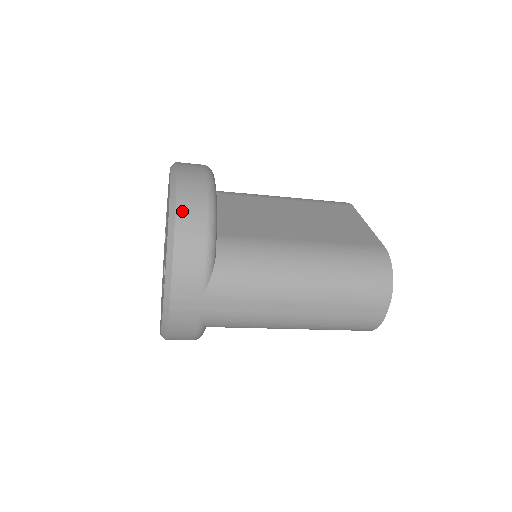
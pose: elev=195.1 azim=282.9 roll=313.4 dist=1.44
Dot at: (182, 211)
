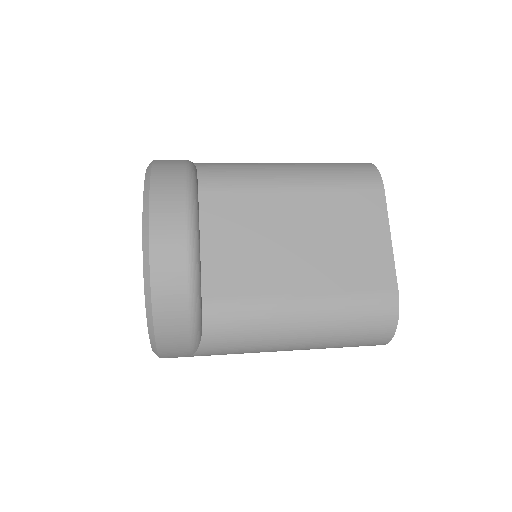
Dot at: (159, 306)
